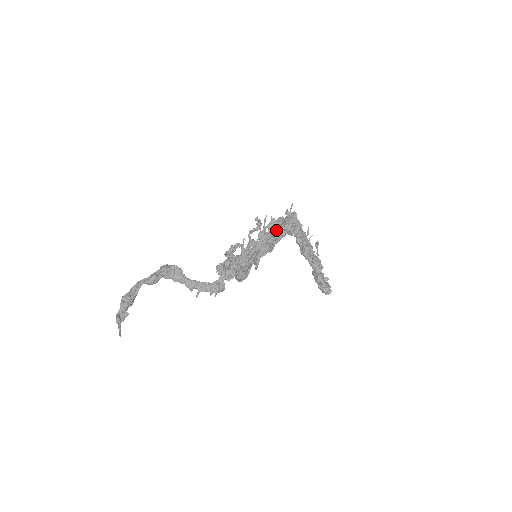
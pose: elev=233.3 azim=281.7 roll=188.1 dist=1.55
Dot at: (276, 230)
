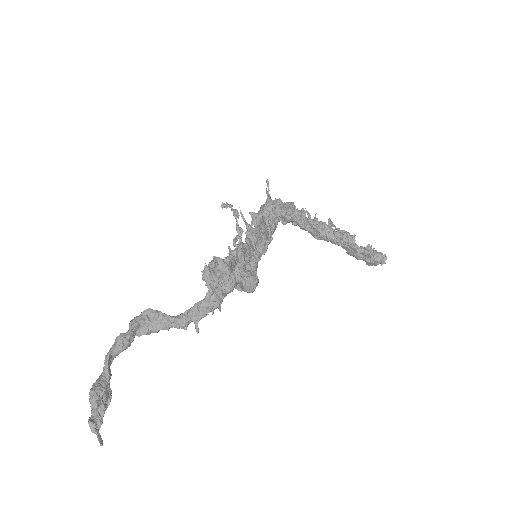
Dot at: (262, 218)
